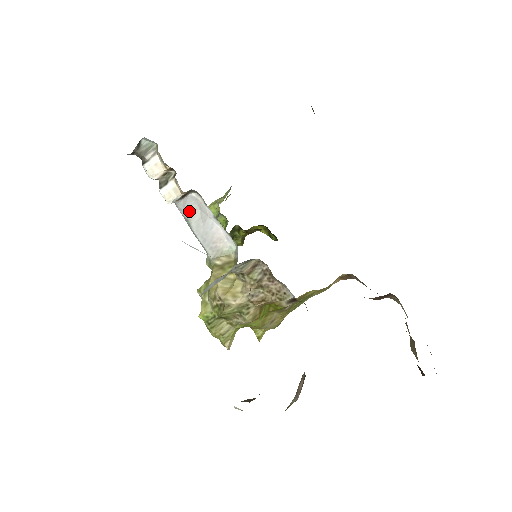
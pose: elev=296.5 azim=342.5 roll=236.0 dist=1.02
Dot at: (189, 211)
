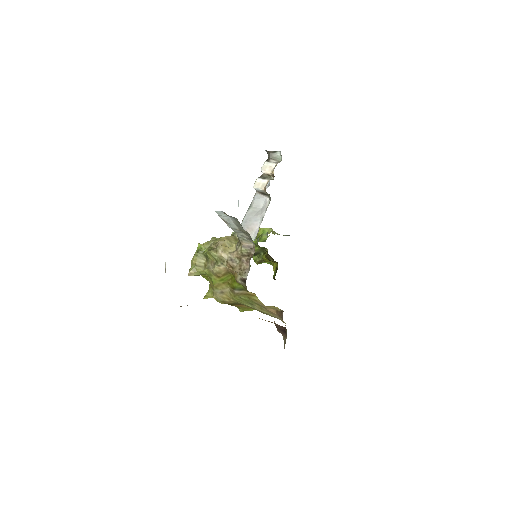
Dot at: (257, 203)
